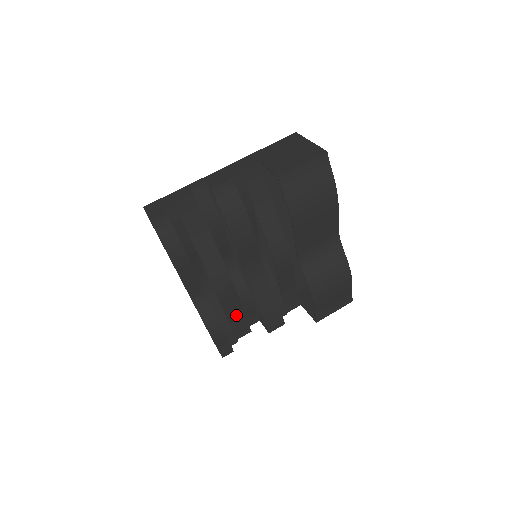
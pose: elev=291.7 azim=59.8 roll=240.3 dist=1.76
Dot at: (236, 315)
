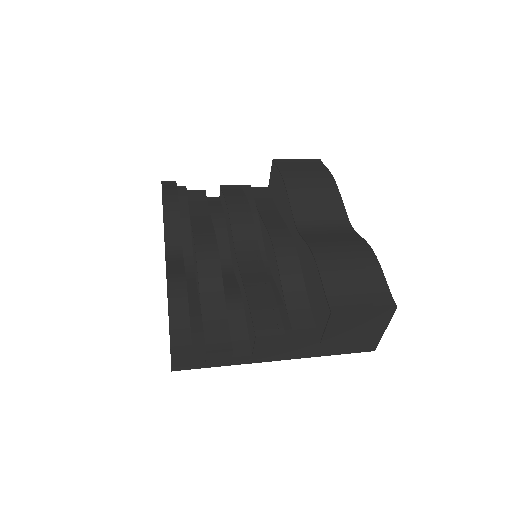
Dot at: (214, 306)
